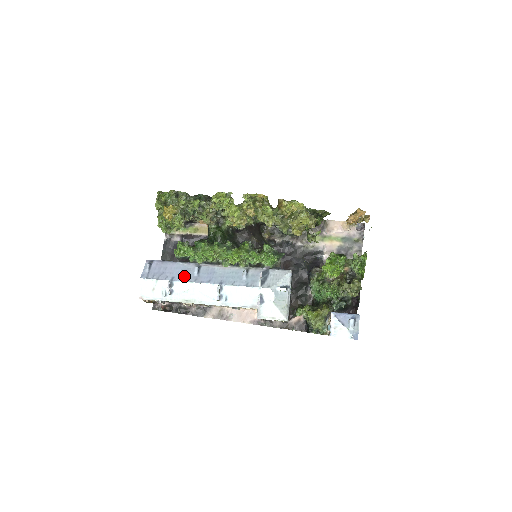
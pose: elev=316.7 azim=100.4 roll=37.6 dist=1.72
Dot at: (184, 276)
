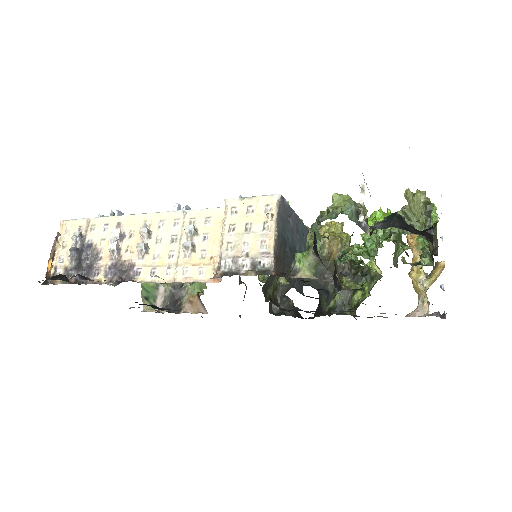
Dot at: occluded
